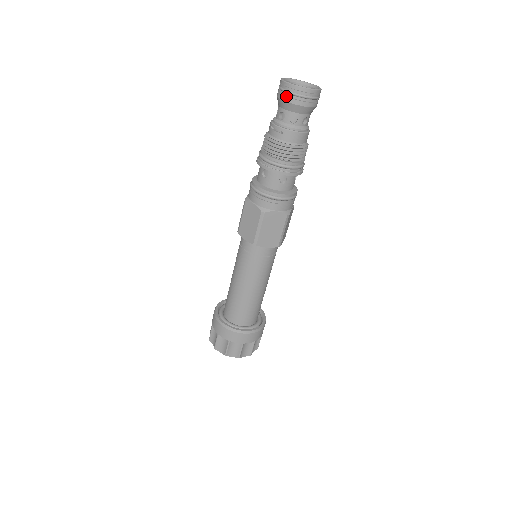
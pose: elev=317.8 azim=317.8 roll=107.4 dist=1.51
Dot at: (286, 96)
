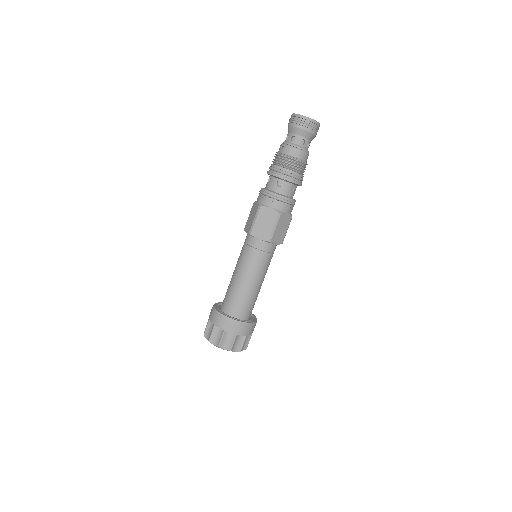
Dot at: (291, 122)
